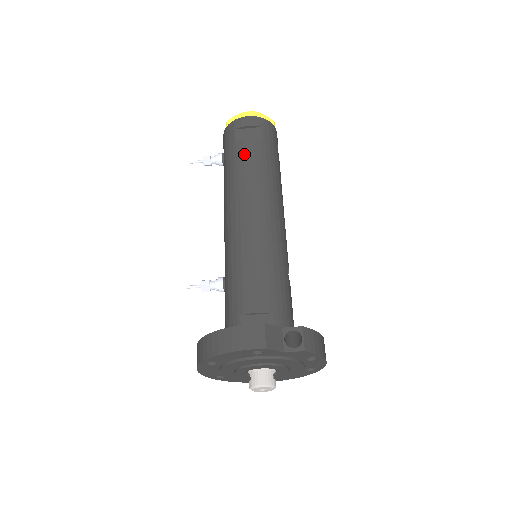
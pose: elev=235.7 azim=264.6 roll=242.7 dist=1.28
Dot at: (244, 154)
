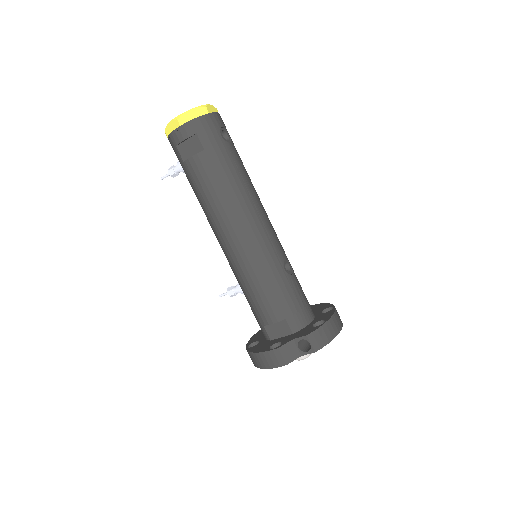
Dot at: (197, 177)
